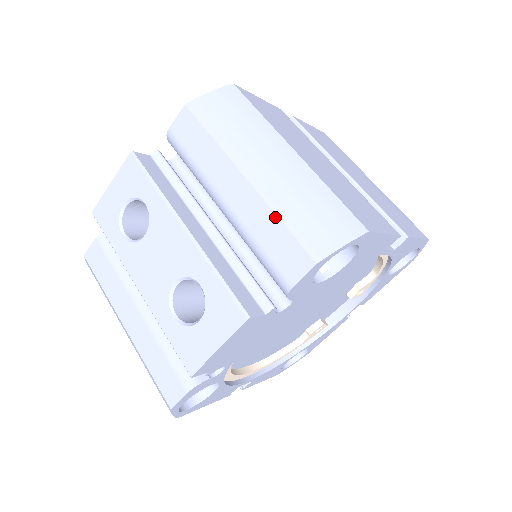
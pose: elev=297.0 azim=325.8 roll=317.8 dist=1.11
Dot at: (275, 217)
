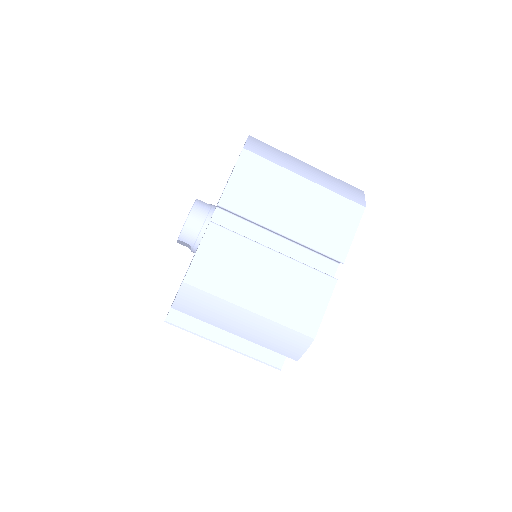
Dot at: occluded
